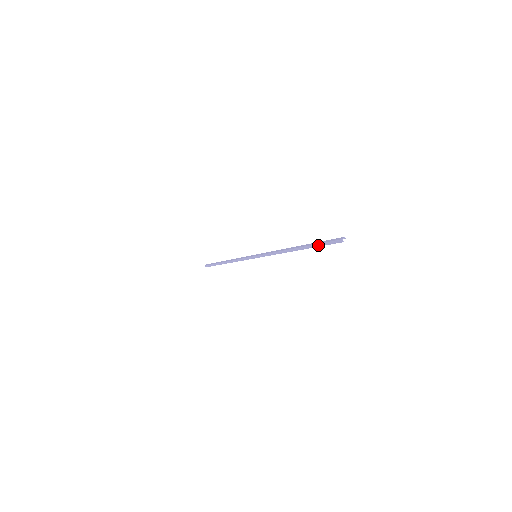
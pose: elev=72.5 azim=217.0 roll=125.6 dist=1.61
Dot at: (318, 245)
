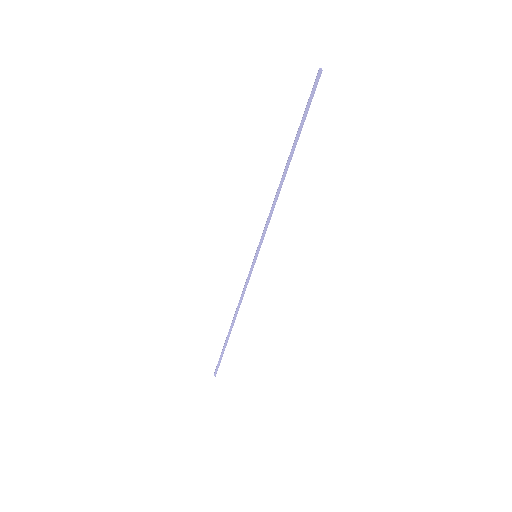
Dot at: (303, 120)
